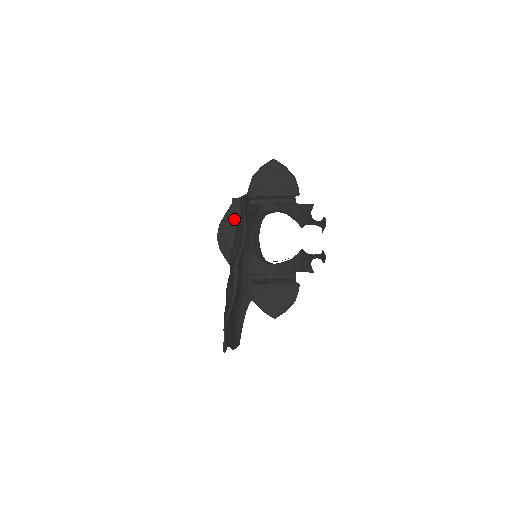
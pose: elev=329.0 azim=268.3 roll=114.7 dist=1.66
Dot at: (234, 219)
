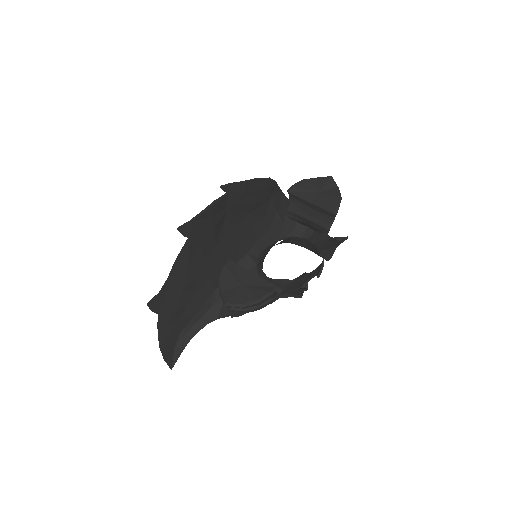
Dot at: occluded
